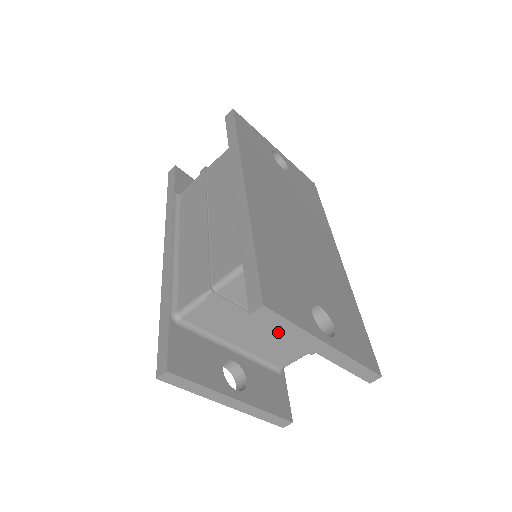
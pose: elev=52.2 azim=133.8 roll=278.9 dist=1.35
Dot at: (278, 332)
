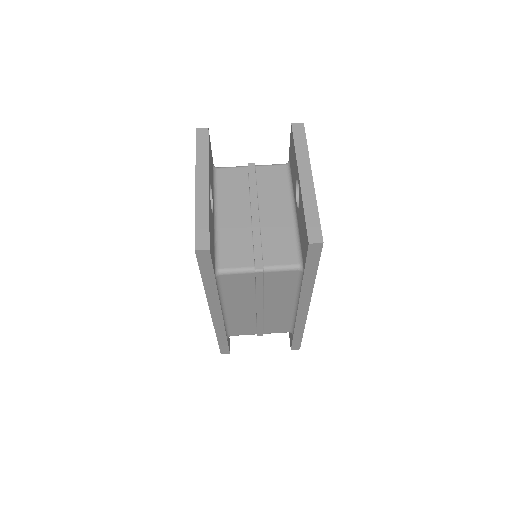
Dot at: (256, 224)
